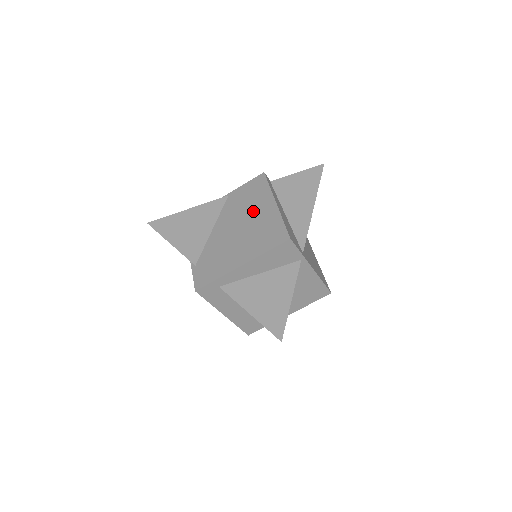
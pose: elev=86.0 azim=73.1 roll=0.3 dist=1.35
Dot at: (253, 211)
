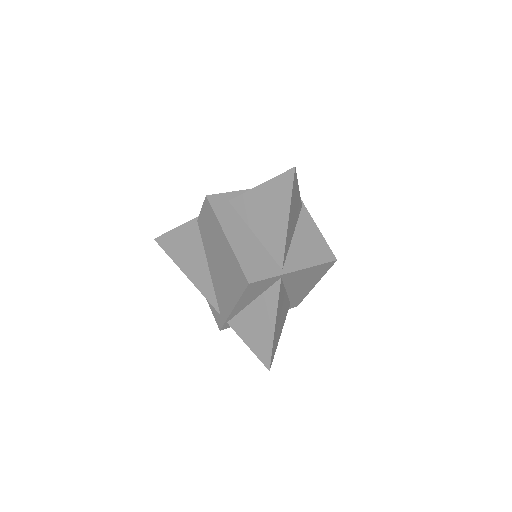
Dot at: occluded
